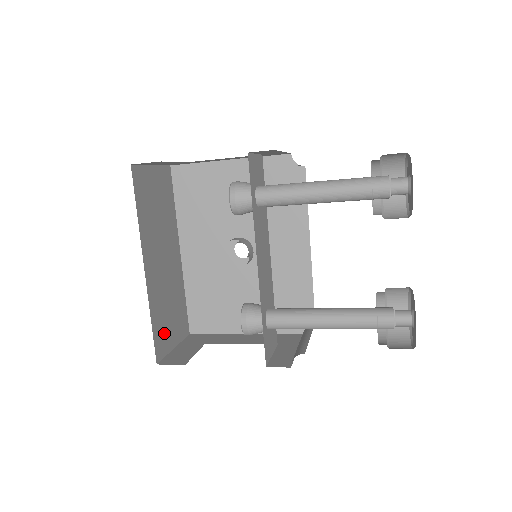
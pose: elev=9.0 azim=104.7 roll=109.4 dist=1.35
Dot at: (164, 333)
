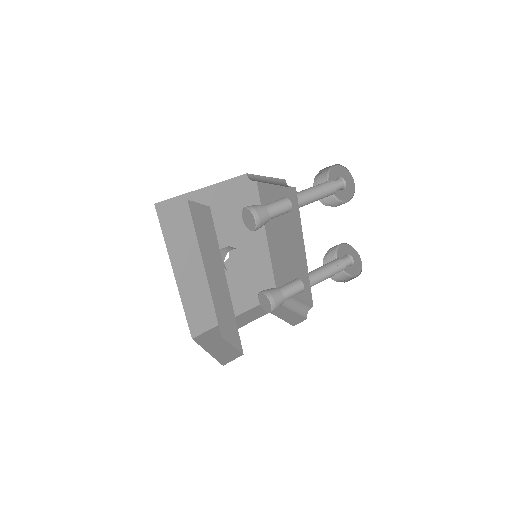
Dot at: occluded
